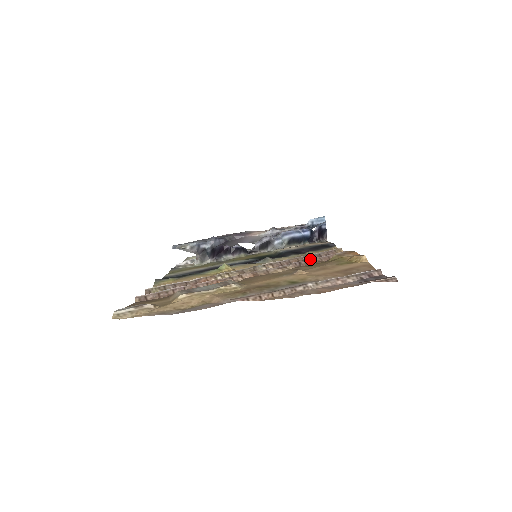
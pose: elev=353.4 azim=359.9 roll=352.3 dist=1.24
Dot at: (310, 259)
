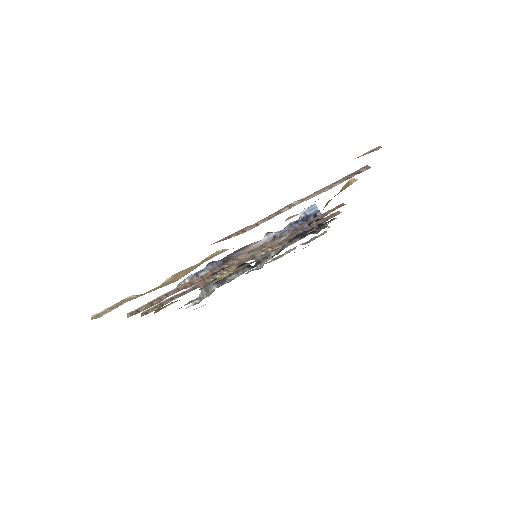
Dot at: (305, 222)
